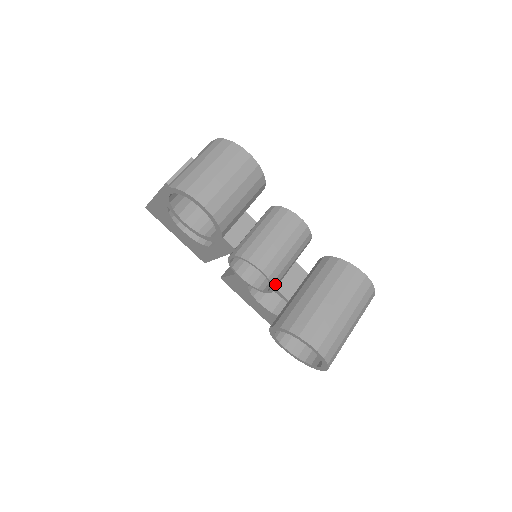
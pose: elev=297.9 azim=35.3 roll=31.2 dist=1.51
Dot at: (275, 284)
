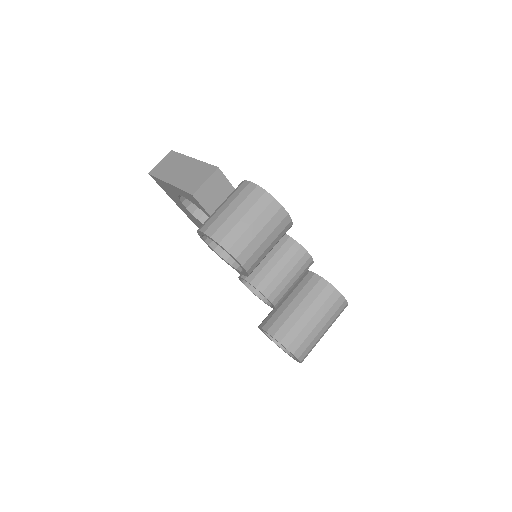
Dot at: occluded
